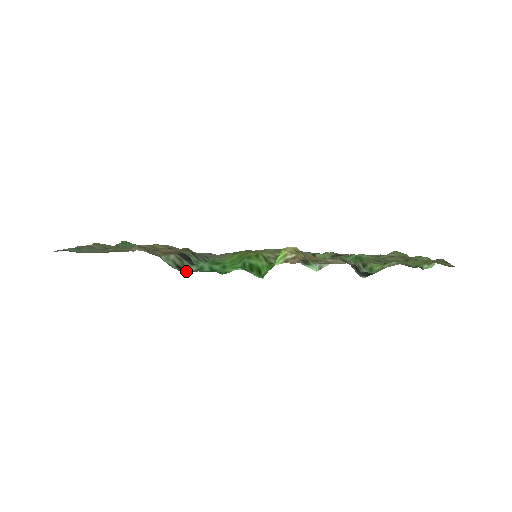
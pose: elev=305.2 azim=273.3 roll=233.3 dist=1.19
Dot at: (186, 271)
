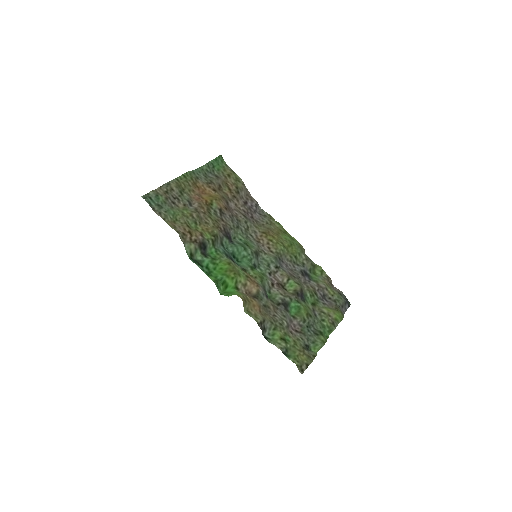
Dot at: (194, 258)
